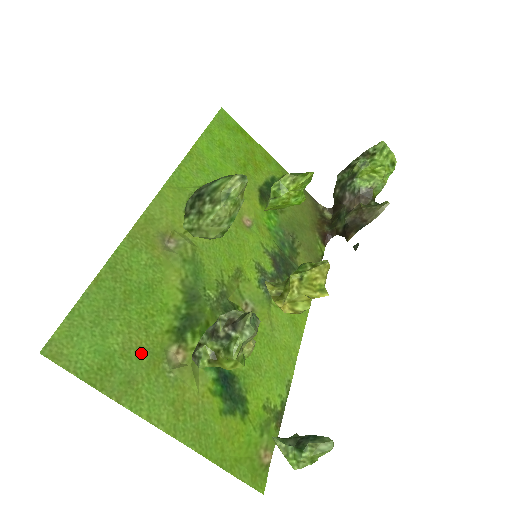
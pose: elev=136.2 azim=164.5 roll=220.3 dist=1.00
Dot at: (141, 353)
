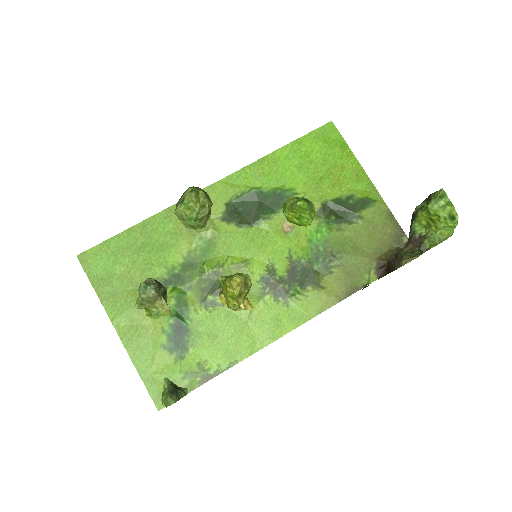
Dot at: (131, 283)
